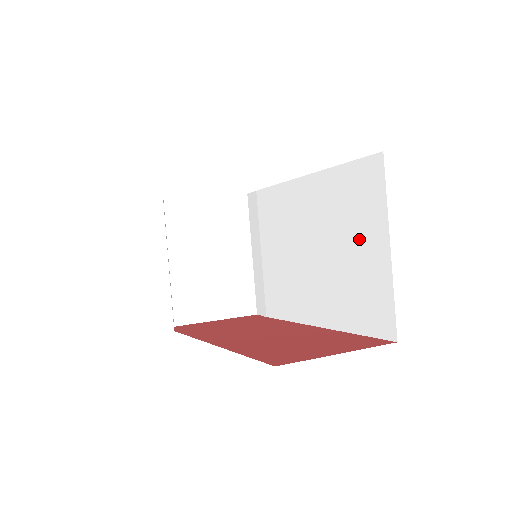
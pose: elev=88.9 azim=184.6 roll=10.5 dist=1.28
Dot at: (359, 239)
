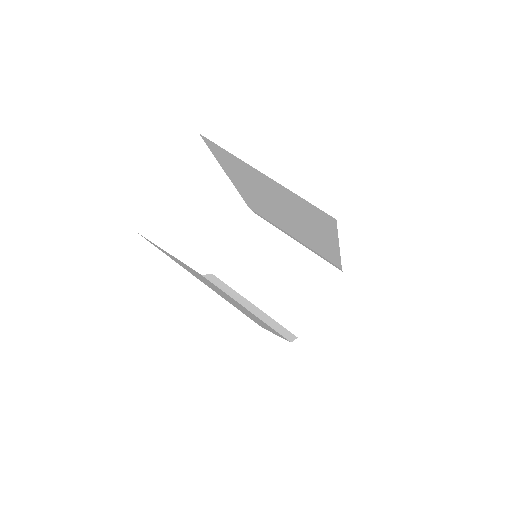
Dot at: (263, 185)
